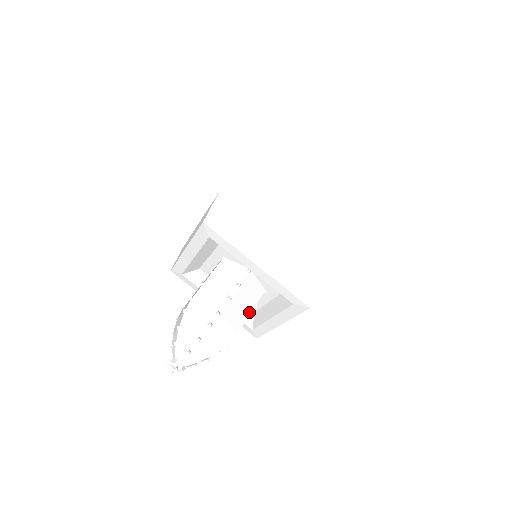
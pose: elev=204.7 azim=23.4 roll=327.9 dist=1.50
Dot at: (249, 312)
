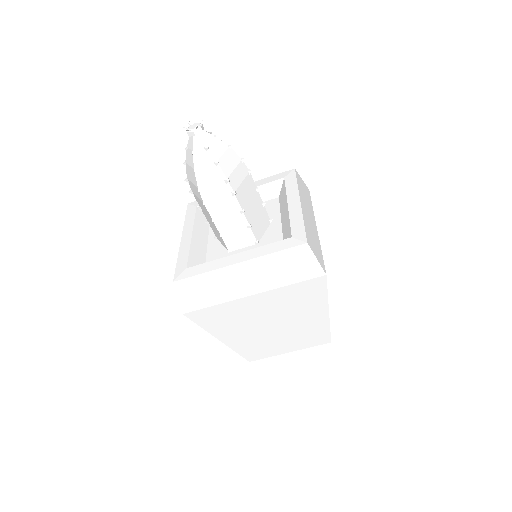
Dot at: (247, 216)
